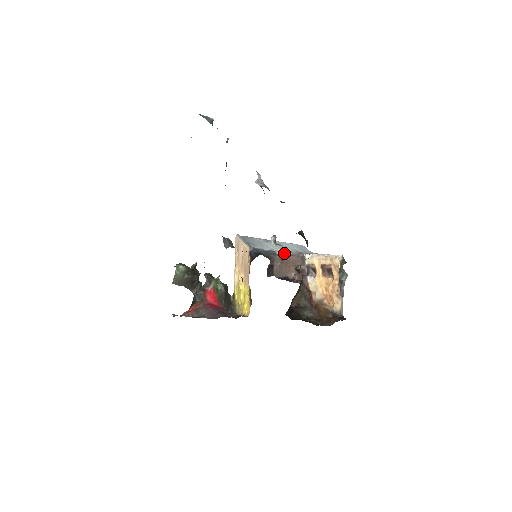
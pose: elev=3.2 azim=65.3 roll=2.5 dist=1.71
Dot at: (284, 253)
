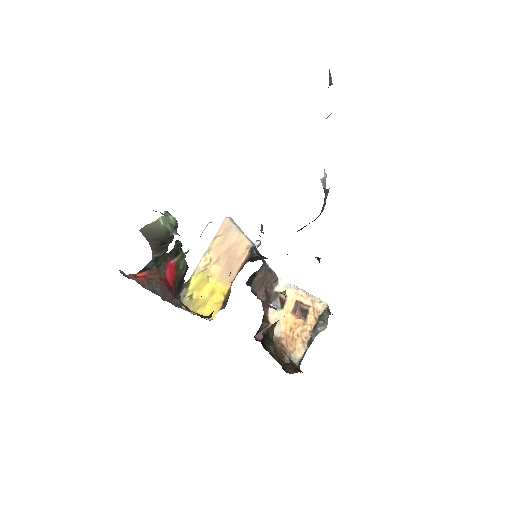
Dot at: (269, 267)
